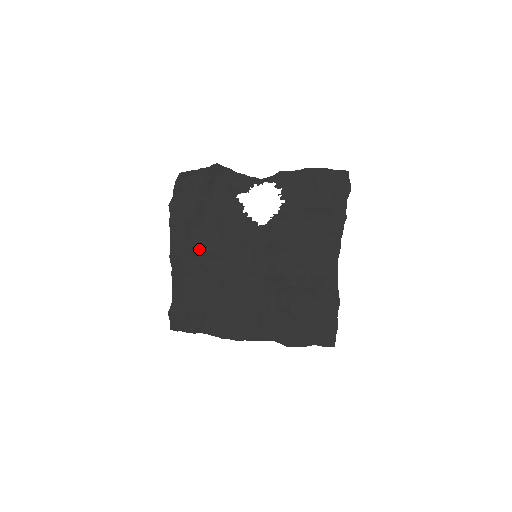
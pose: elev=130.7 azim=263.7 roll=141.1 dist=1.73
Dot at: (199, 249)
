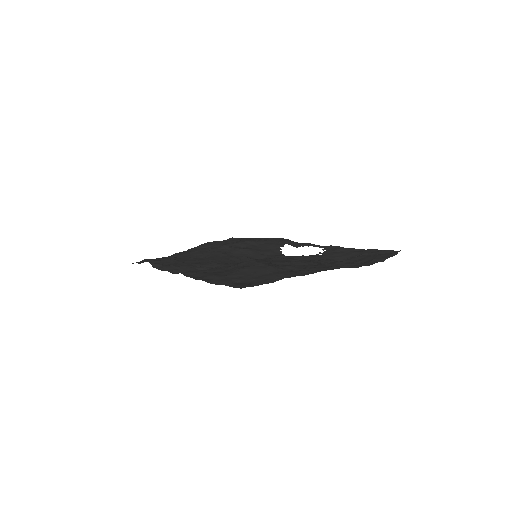
Dot at: (220, 244)
